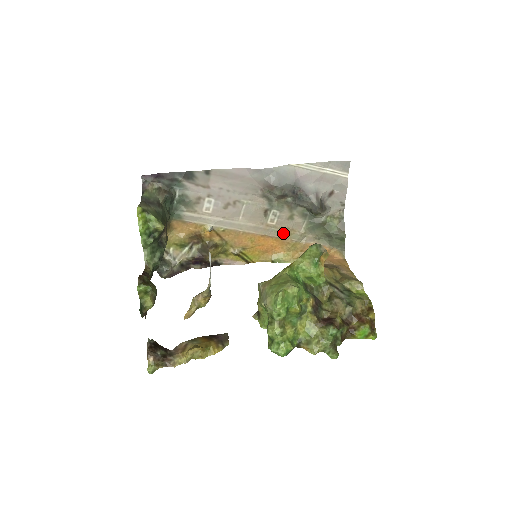
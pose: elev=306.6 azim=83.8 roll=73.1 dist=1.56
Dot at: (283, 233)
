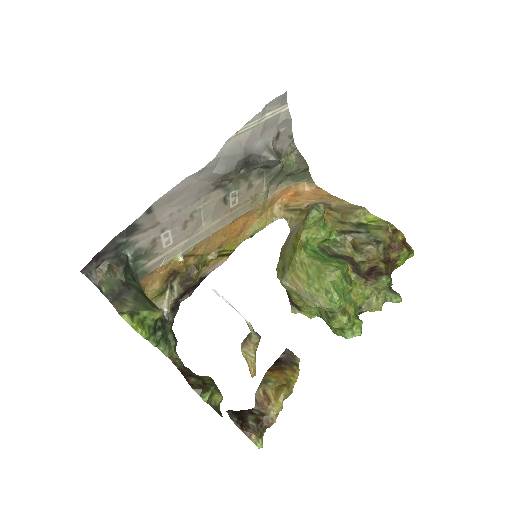
Dot at: (249, 205)
